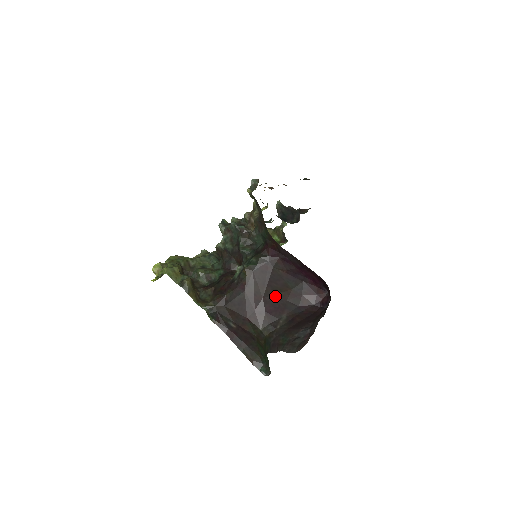
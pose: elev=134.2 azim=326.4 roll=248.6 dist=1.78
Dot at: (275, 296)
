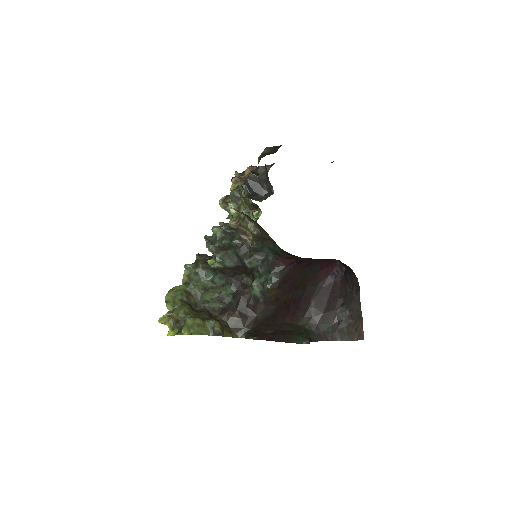
Dot at: (299, 291)
